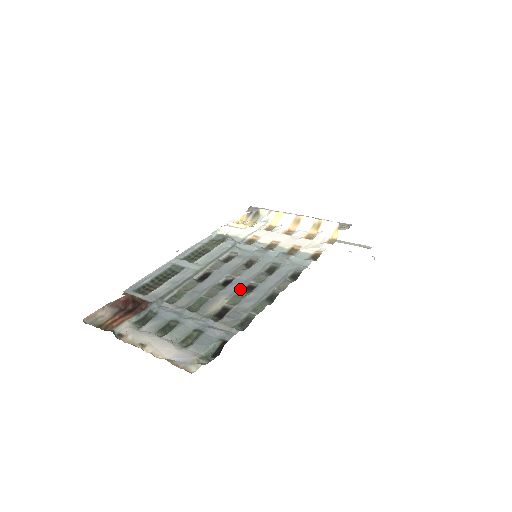
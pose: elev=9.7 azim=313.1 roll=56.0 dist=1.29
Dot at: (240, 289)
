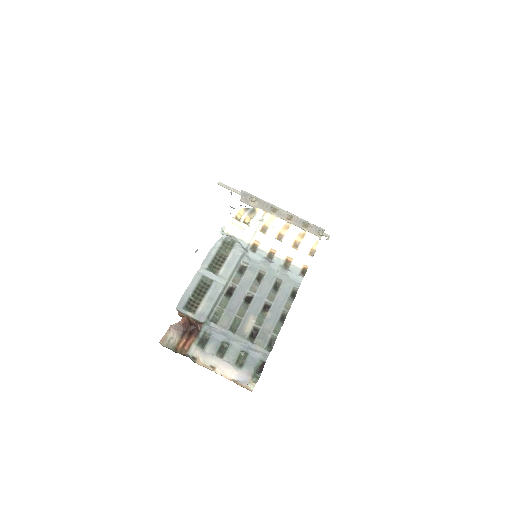
Dot at: (260, 309)
